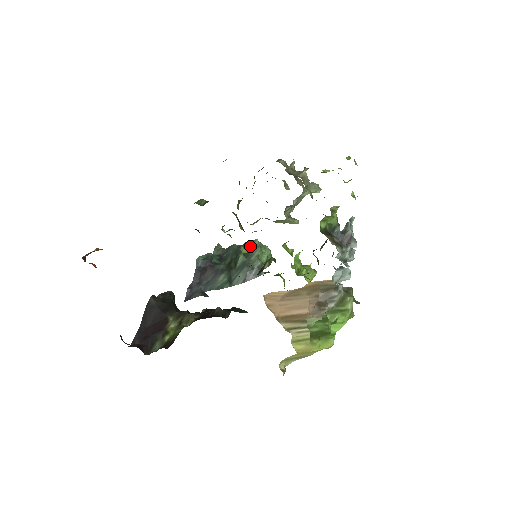
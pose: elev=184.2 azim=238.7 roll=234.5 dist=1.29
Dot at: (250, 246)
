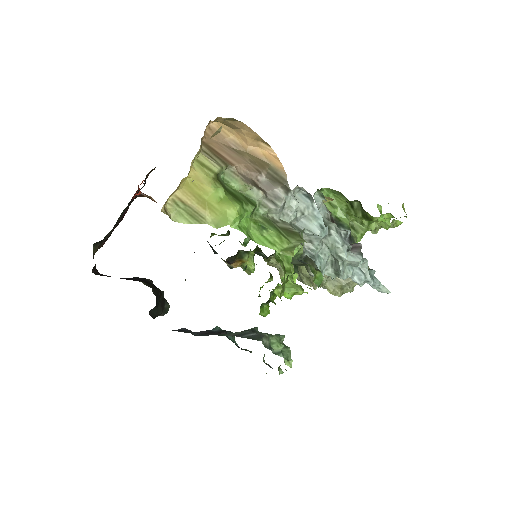
Dot at: occluded
